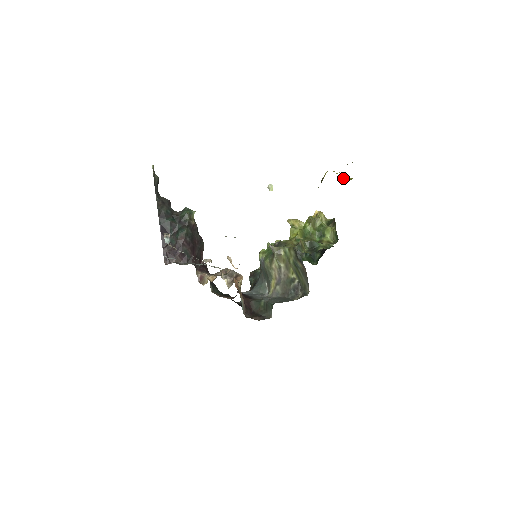
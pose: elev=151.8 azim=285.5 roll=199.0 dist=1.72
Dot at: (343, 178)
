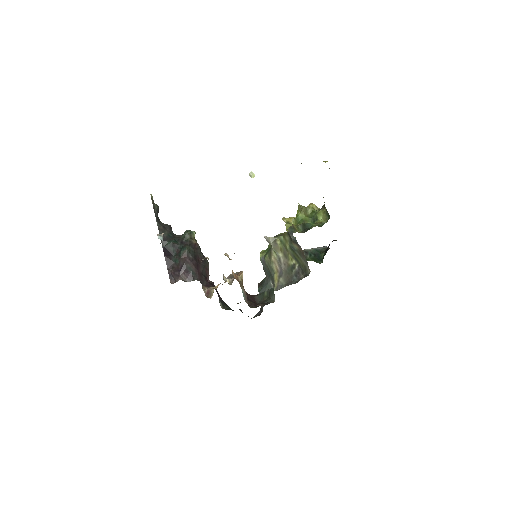
Dot at: (323, 161)
